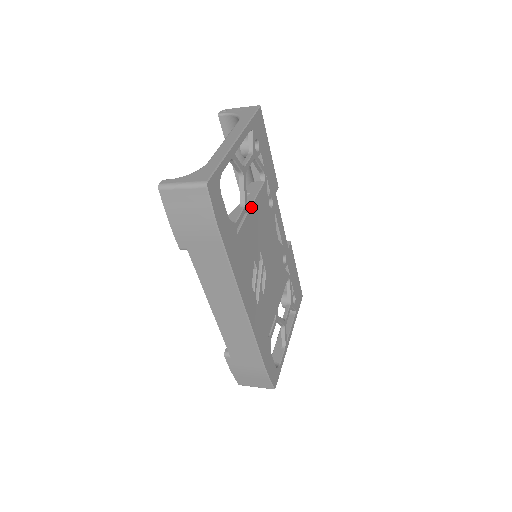
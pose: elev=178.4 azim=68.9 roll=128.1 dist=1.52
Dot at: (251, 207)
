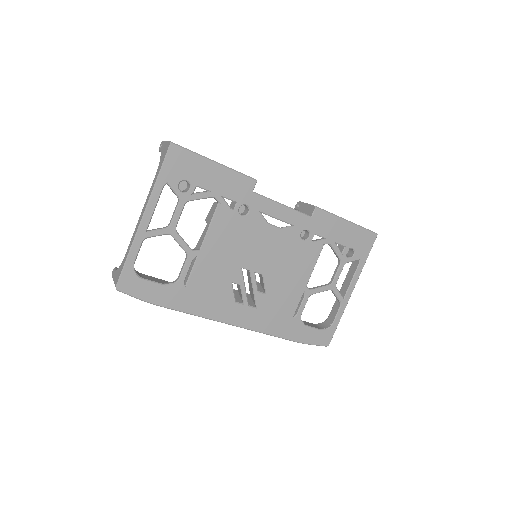
Dot at: (202, 247)
